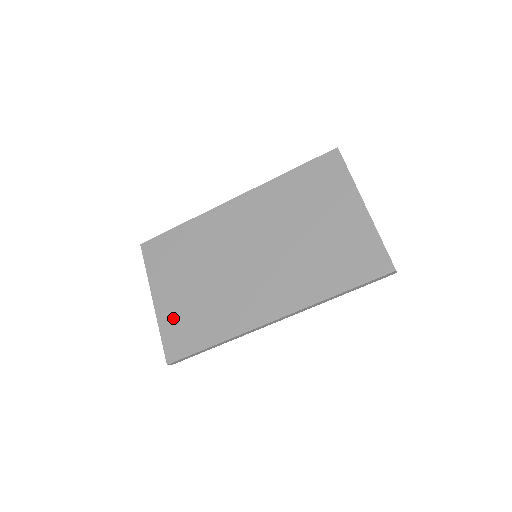
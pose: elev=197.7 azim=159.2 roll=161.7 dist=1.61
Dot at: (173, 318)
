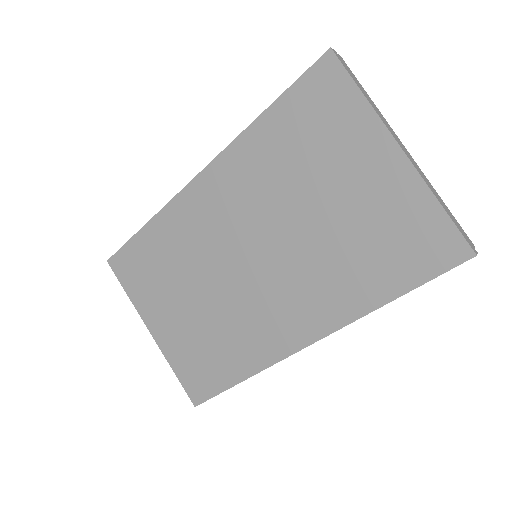
Dot at: (181, 352)
